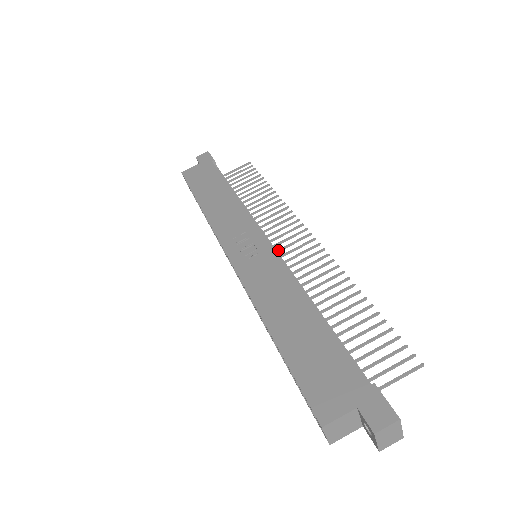
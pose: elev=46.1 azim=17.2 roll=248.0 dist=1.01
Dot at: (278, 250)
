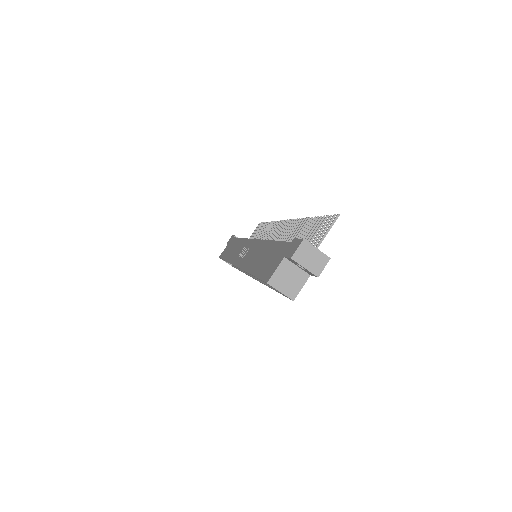
Dot at: occluded
